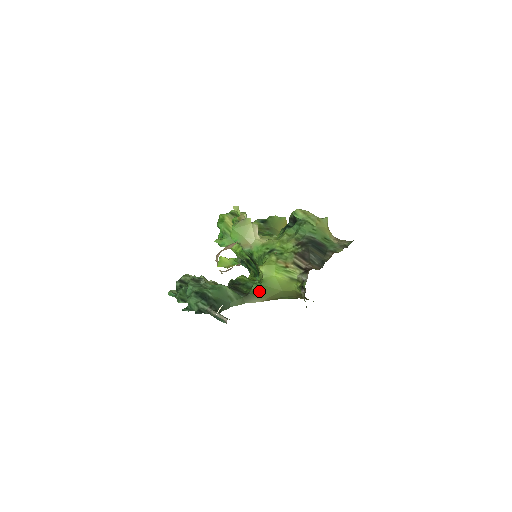
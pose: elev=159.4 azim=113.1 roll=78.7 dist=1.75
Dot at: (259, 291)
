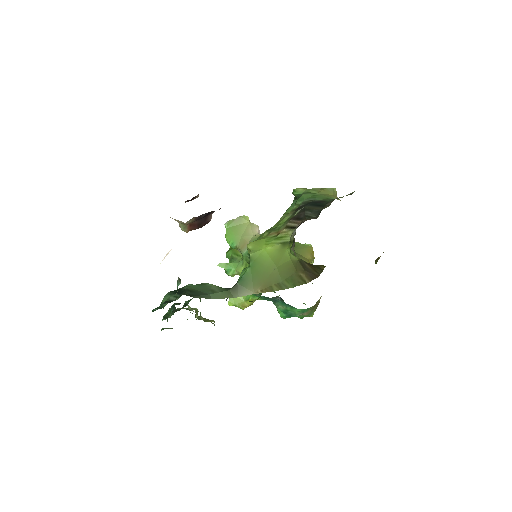
Dot at: (249, 276)
